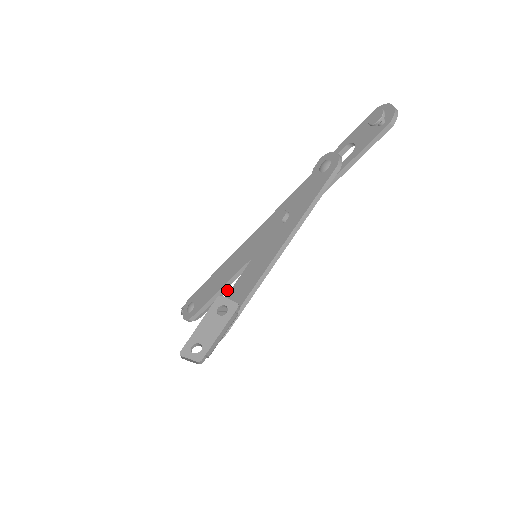
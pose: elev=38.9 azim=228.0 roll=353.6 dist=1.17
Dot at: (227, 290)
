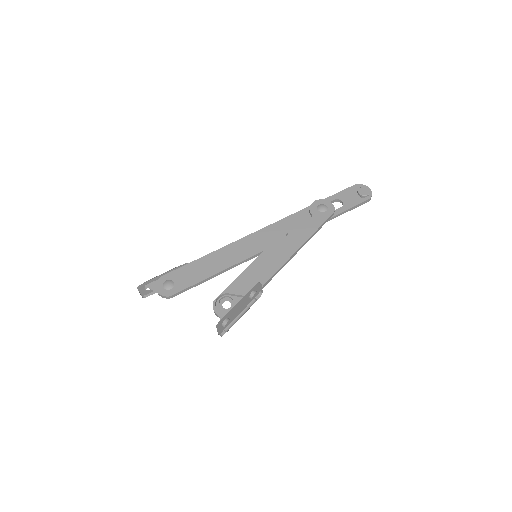
Dot at: occluded
